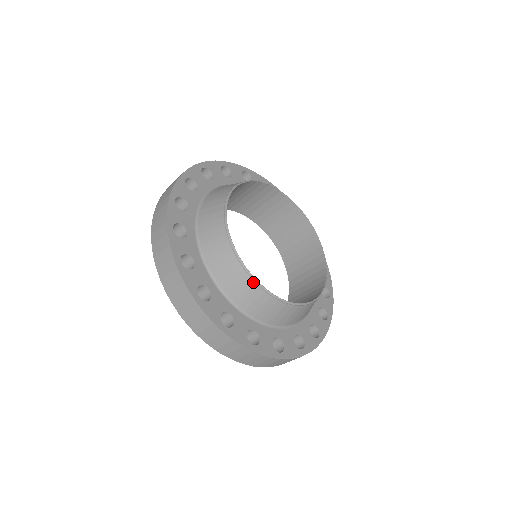
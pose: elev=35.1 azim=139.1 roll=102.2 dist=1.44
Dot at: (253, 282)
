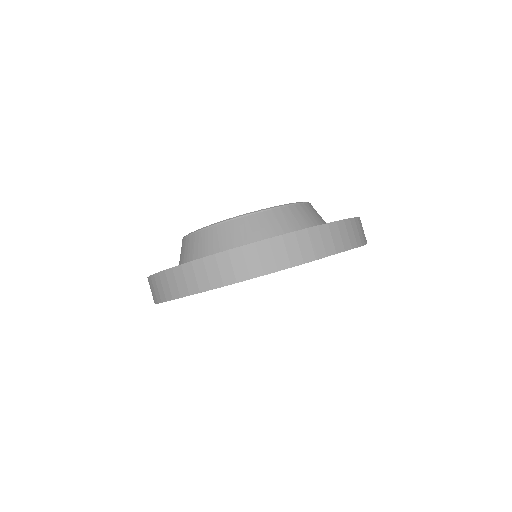
Dot at: (239, 219)
